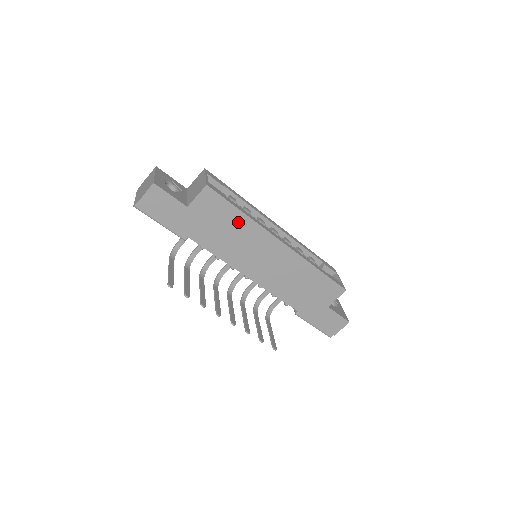
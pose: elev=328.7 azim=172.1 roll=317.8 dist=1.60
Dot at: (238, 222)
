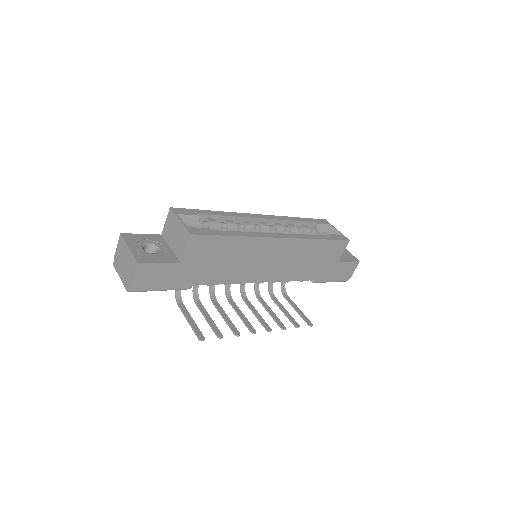
Dot at: (234, 246)
